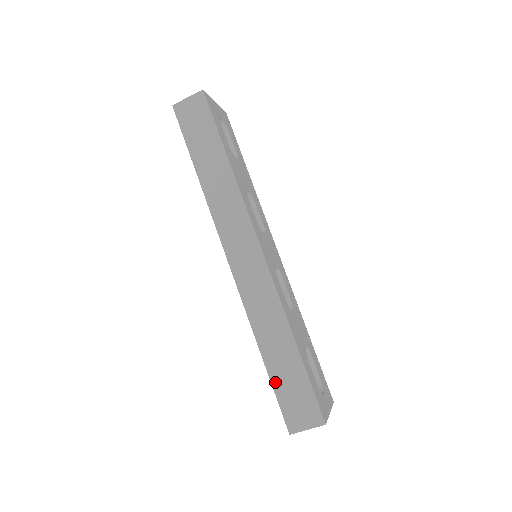
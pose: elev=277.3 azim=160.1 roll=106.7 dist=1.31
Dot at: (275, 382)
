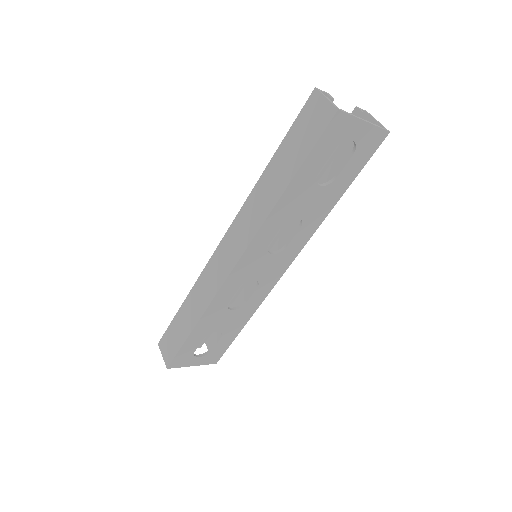
Dot at: (175, 320)
